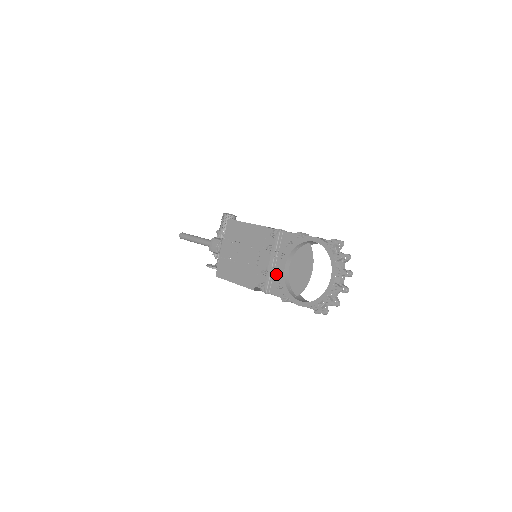
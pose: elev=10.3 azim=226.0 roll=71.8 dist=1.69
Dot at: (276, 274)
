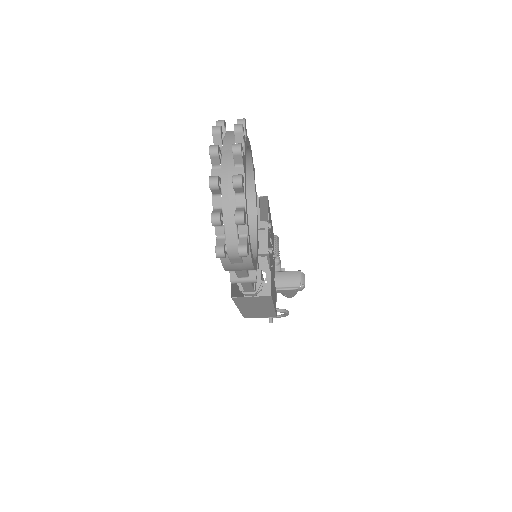
Dot at: occluded
